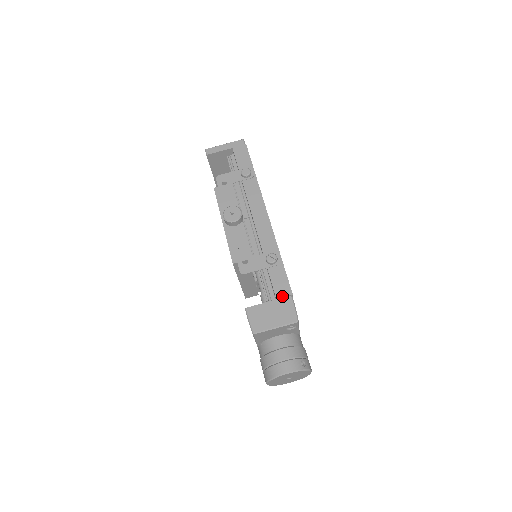
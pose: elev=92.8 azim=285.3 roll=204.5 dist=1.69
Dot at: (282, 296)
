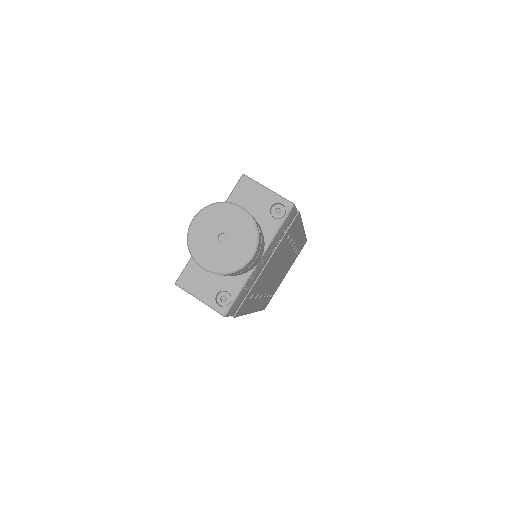
Dot at: occluded
